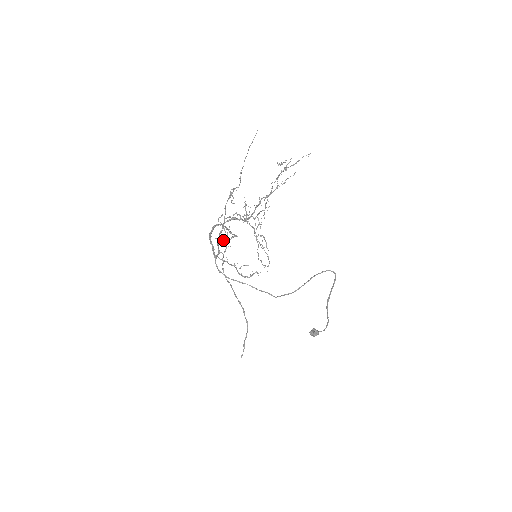
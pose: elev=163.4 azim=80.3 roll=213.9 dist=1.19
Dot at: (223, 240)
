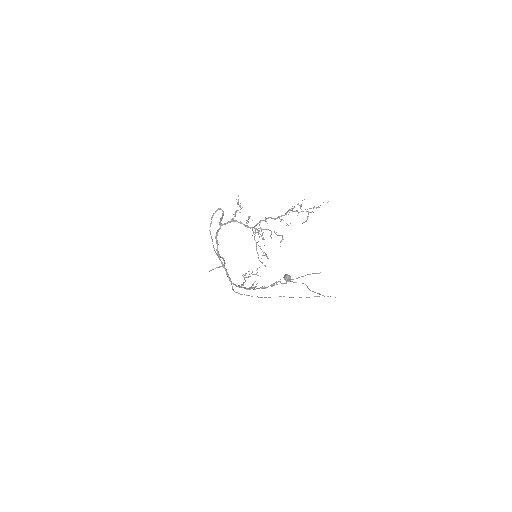
Dot at: occluded
